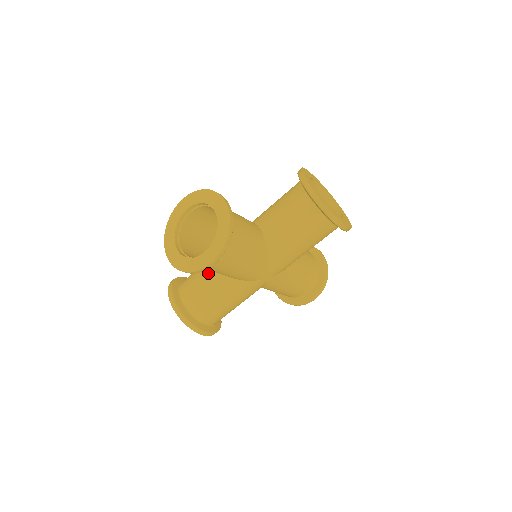
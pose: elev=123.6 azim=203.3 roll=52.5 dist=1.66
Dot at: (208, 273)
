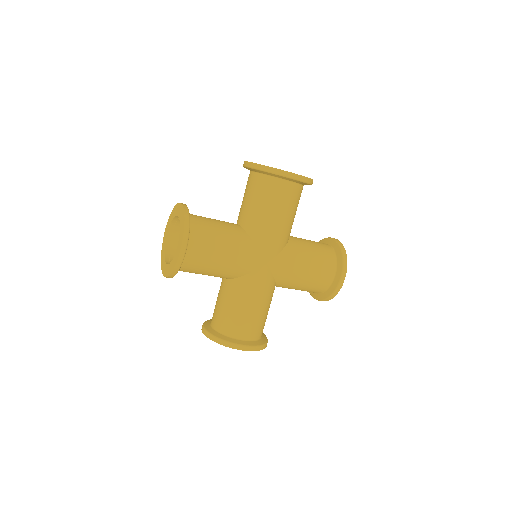
Dot at: (221, 289)
